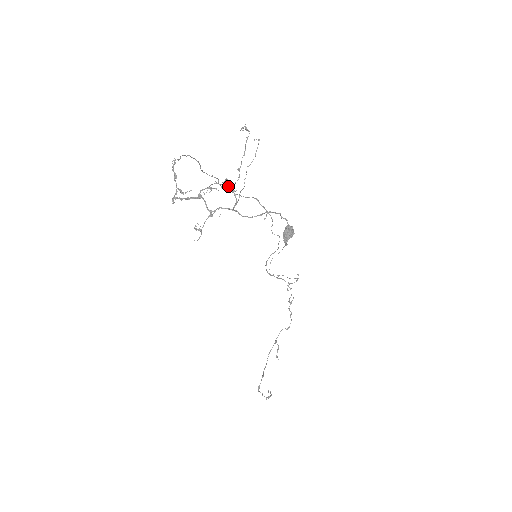
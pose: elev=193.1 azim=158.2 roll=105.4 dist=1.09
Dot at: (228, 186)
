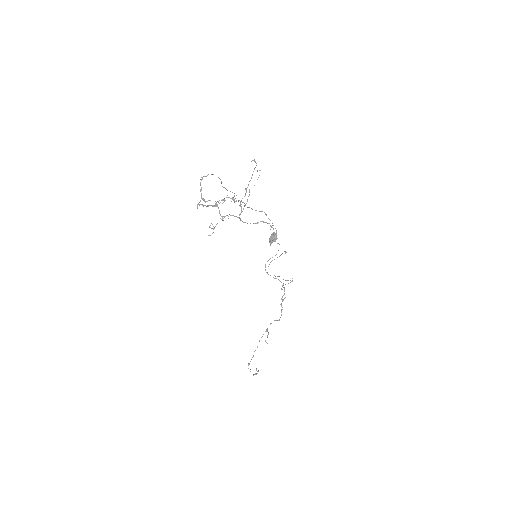
Dot at: (236, 200)
